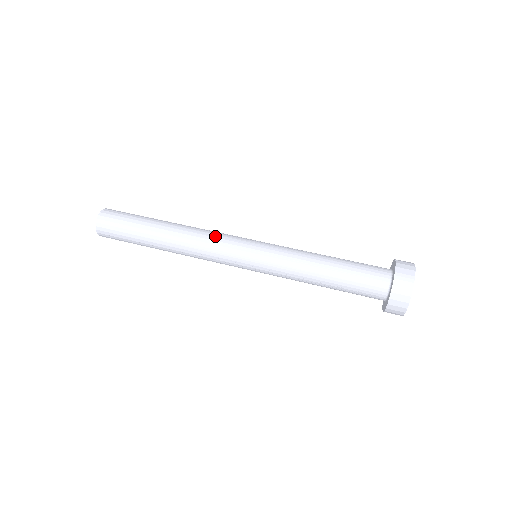
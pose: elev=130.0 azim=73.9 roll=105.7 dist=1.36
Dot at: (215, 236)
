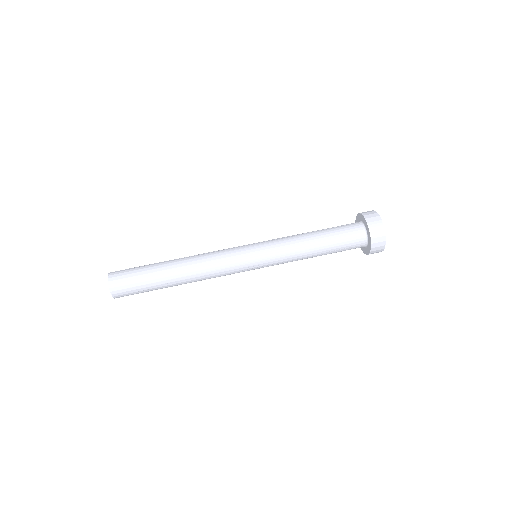
Dot at: (219, 255)
